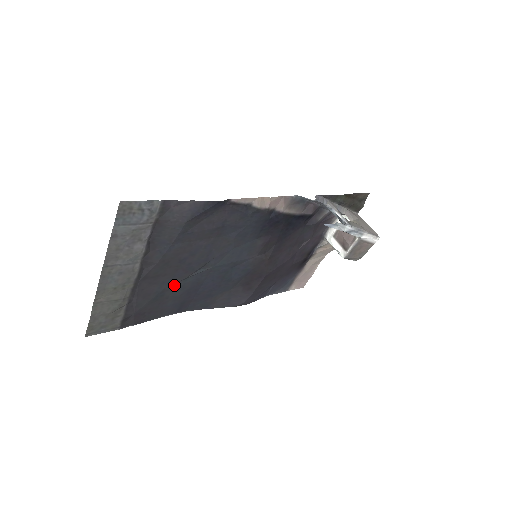
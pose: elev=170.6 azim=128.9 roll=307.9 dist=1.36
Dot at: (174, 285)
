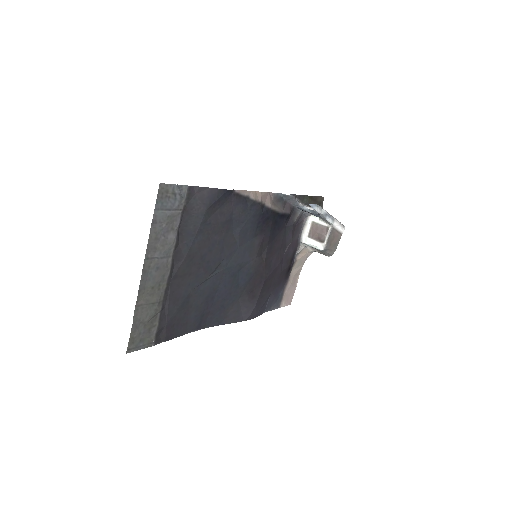
Dot at: (196, 289)
